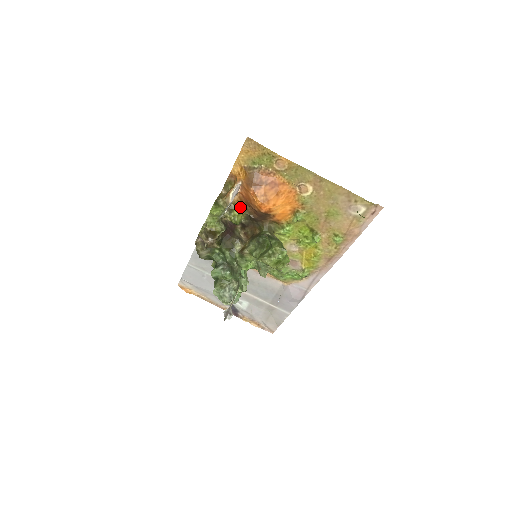
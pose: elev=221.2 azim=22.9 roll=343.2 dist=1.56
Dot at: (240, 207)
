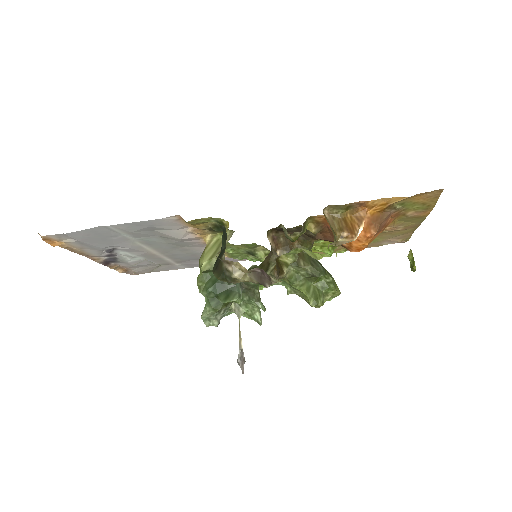
Dot at: (313, 222)
